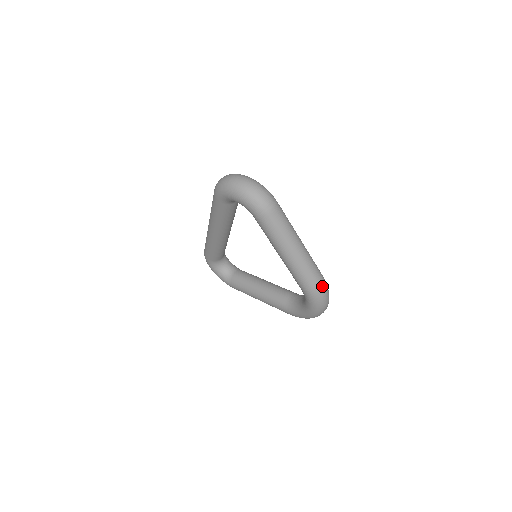
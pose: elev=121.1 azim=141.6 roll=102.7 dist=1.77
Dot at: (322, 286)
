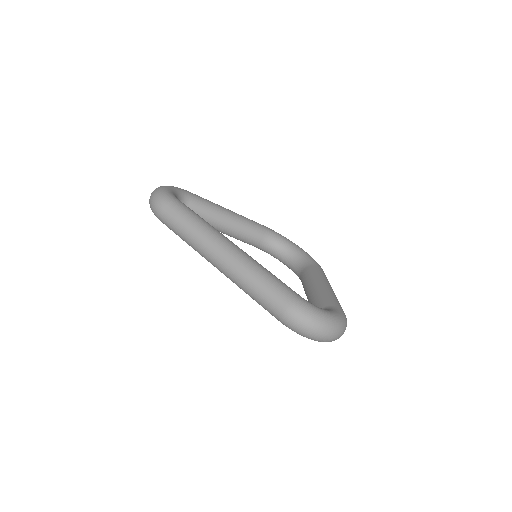
Dot at: occluded
